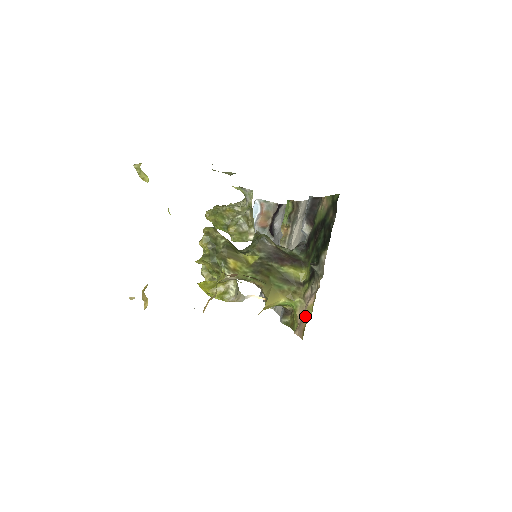
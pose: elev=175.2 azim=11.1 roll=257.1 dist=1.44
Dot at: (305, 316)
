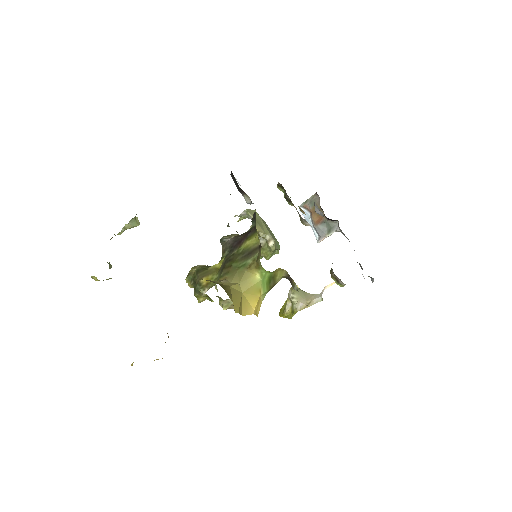
Dot at: occluded
